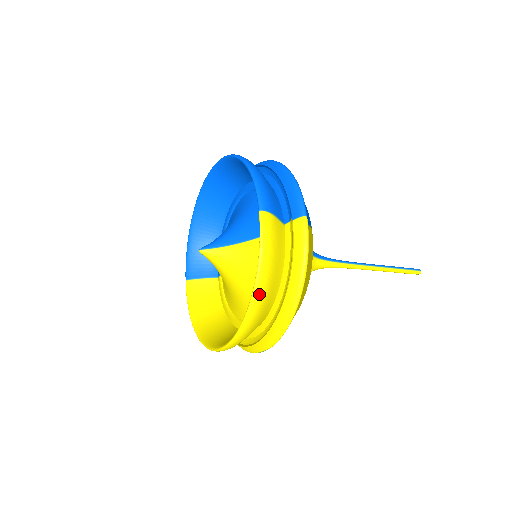
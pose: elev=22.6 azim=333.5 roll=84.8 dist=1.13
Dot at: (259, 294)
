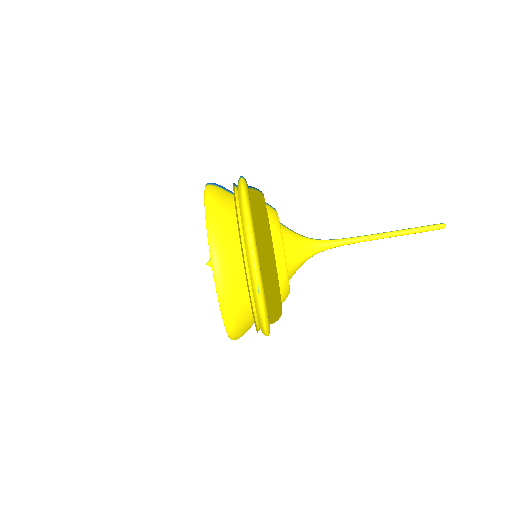
Dot at: (211, 220)
